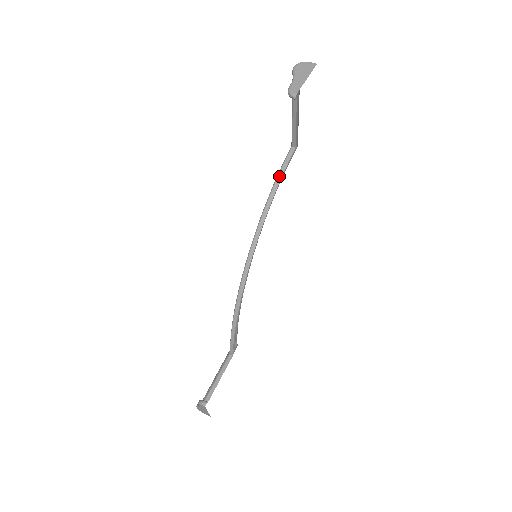
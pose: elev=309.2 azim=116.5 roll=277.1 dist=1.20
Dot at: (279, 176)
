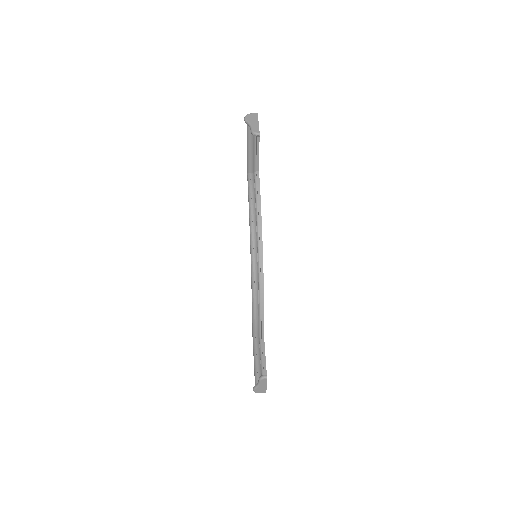
Dot at: (258, 192)
